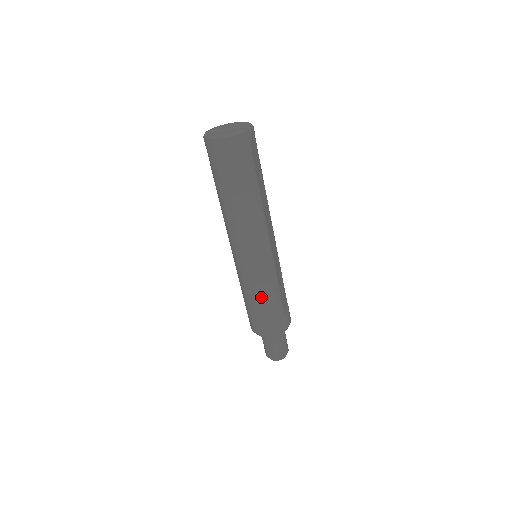
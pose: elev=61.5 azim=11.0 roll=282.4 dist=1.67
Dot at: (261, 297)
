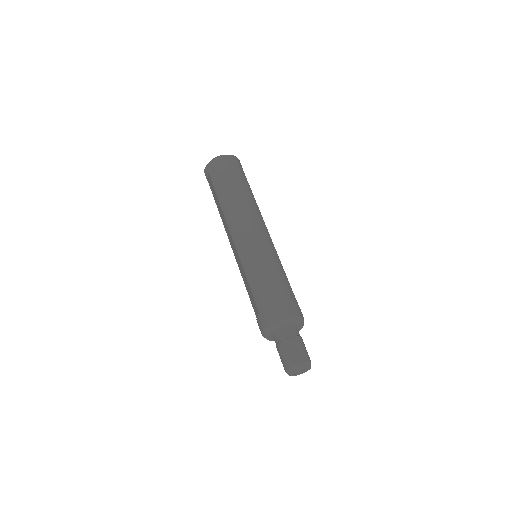
Dot at: (272, 274)
